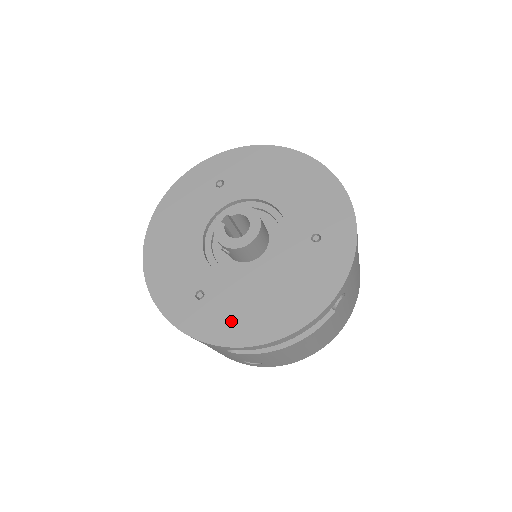
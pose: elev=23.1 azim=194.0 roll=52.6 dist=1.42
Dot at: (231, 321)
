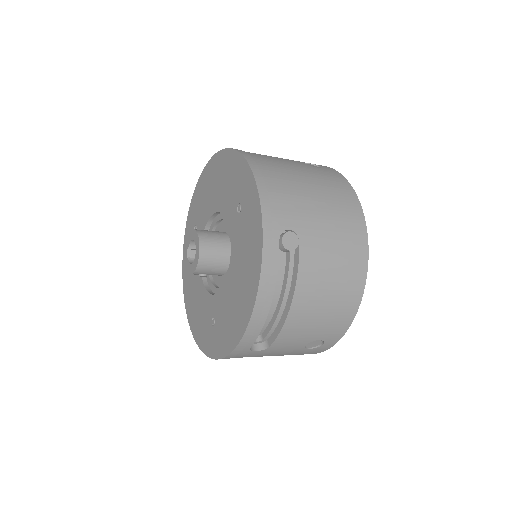
Dot at: (229, 326)
